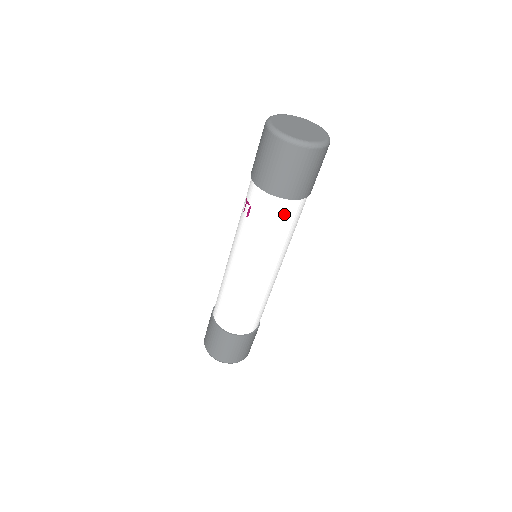
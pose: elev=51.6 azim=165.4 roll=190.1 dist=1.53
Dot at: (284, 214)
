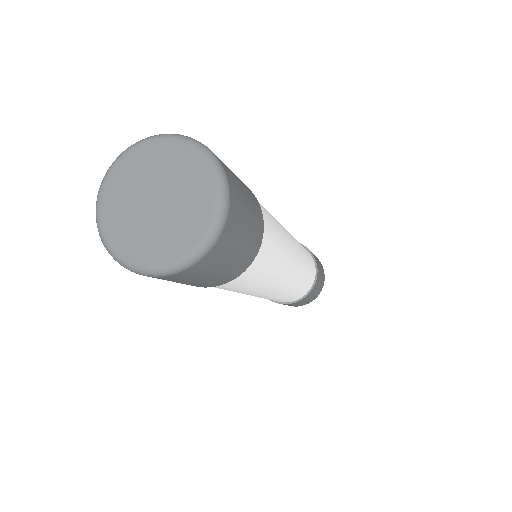
Dot at: occluded
